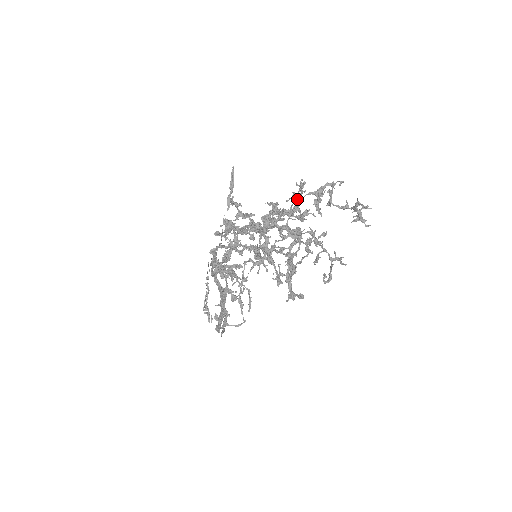
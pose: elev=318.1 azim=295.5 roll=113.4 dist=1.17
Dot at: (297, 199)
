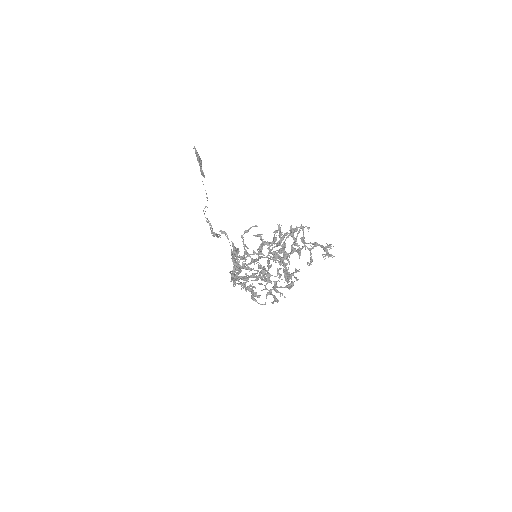
Dot at: occluded
